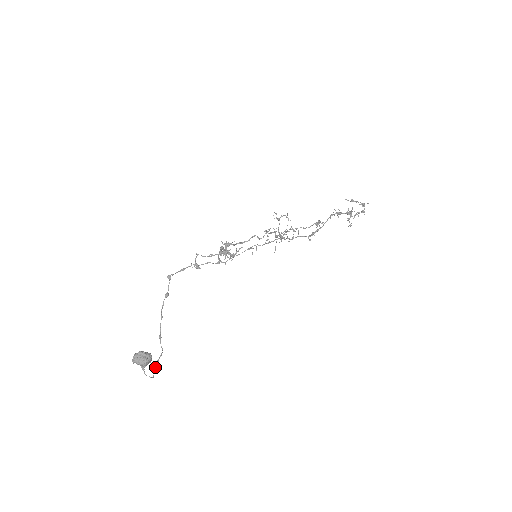
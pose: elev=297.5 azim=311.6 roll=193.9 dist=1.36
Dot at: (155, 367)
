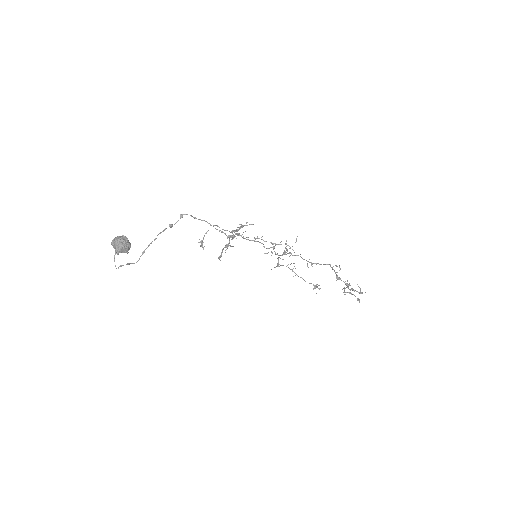
Dot at: occluded
